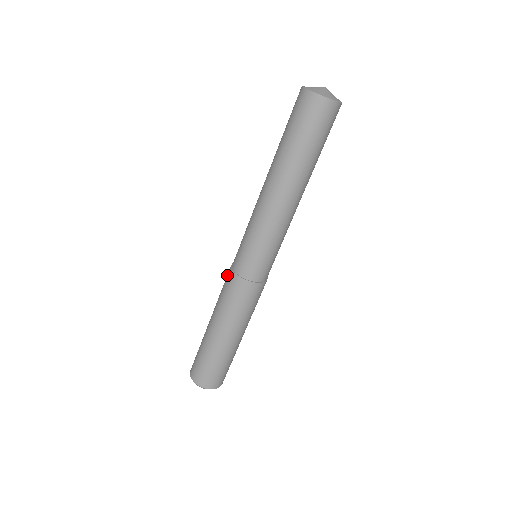
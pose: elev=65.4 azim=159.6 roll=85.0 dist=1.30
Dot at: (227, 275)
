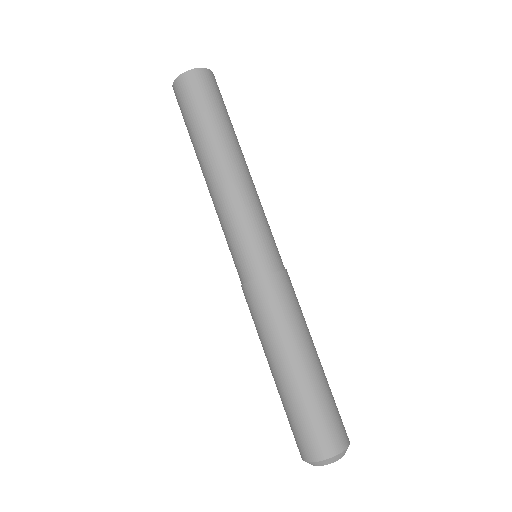
Dot at: occluded
